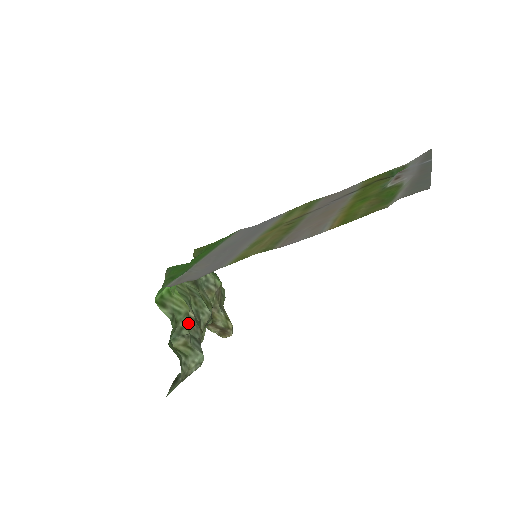
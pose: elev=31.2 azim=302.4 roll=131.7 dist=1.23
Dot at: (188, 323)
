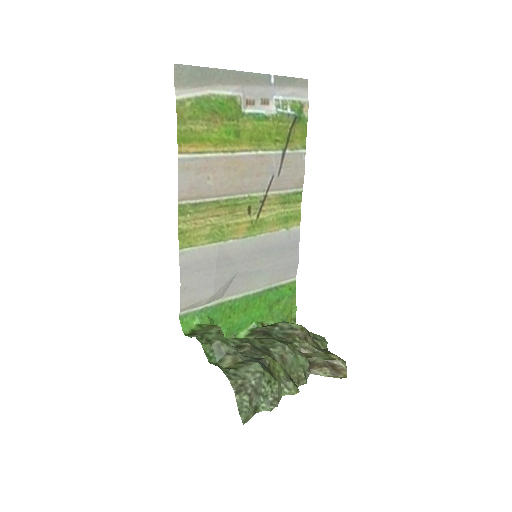
Dot at: (226, 340)
